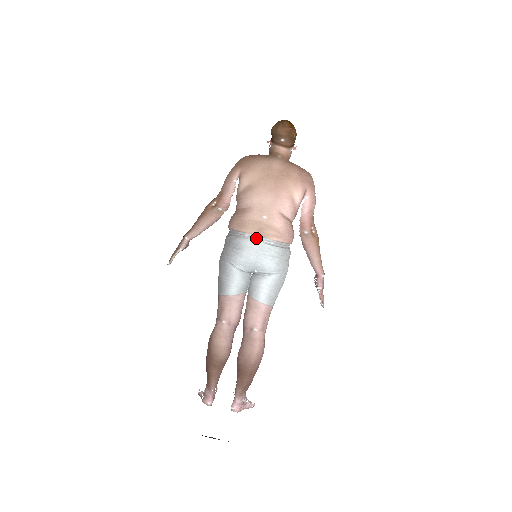
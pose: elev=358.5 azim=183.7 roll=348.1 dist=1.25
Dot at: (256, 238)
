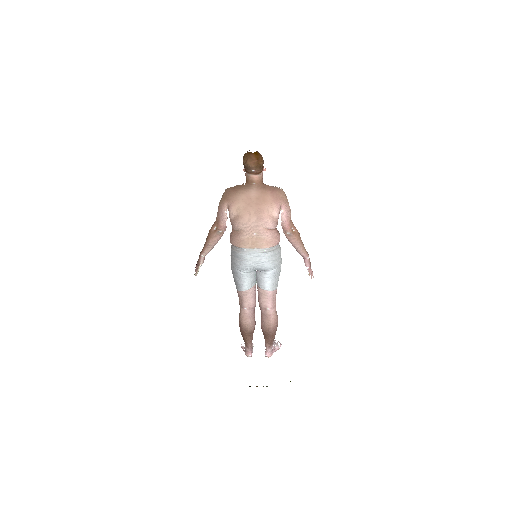
Dot at: (252, 251)
